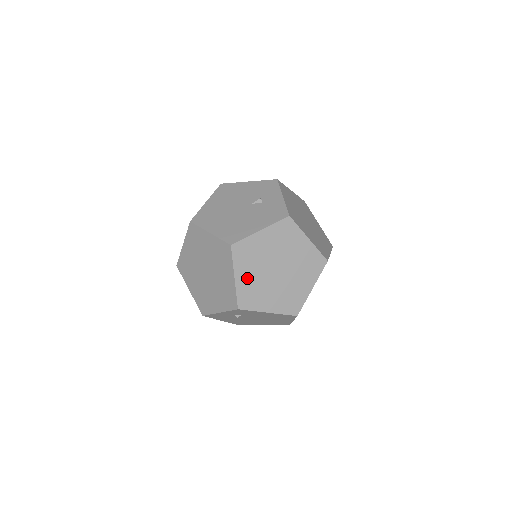
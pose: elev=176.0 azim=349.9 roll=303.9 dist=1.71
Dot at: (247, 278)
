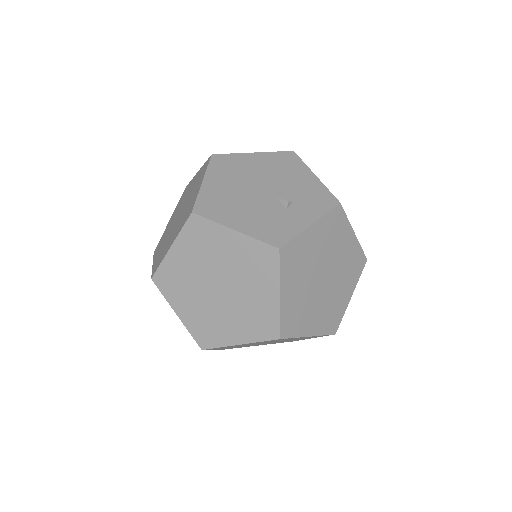
Dot at: (182, 261)
